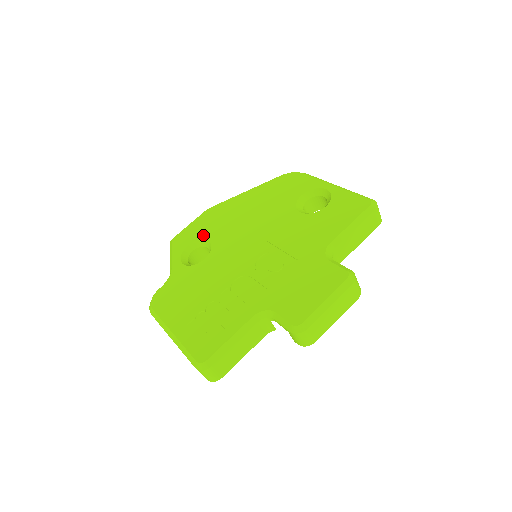
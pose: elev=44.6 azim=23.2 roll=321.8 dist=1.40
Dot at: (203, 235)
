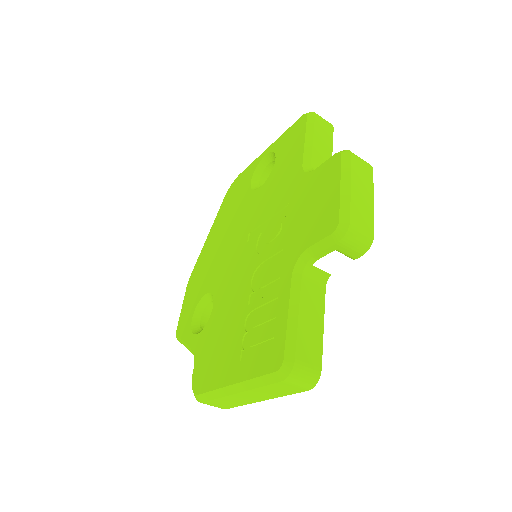
Dot at: (198, 297)
